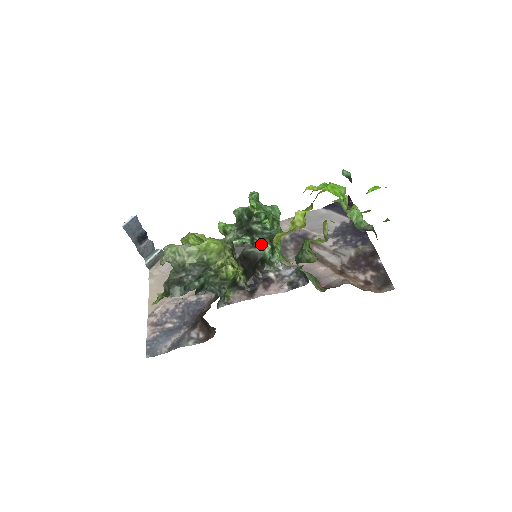
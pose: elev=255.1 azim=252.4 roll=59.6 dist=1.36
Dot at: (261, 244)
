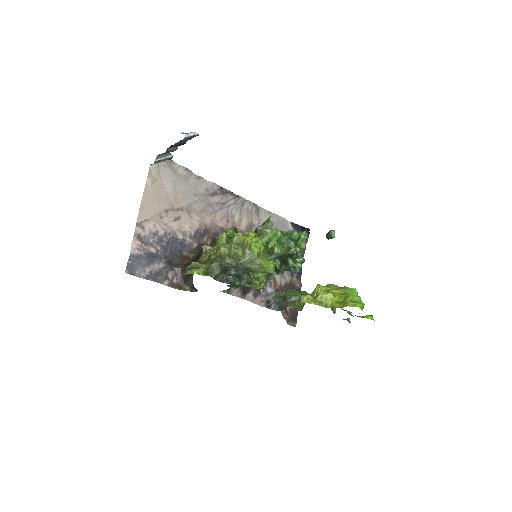
Dot at: (281, 273)
